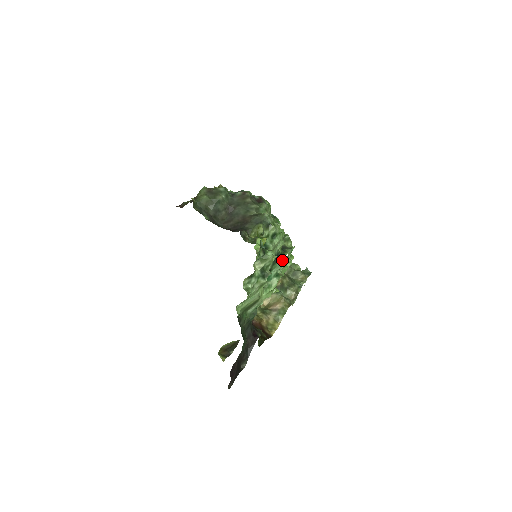
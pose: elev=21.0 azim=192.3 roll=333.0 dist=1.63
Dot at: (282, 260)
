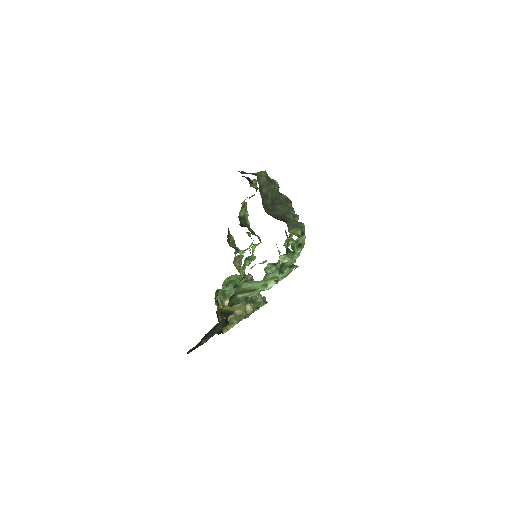
Dot at: (289, 270)
